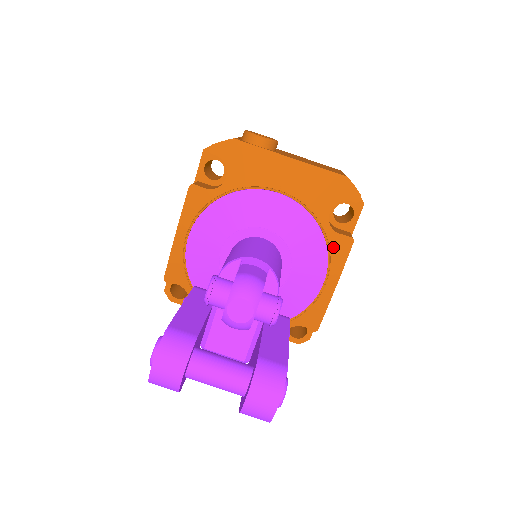
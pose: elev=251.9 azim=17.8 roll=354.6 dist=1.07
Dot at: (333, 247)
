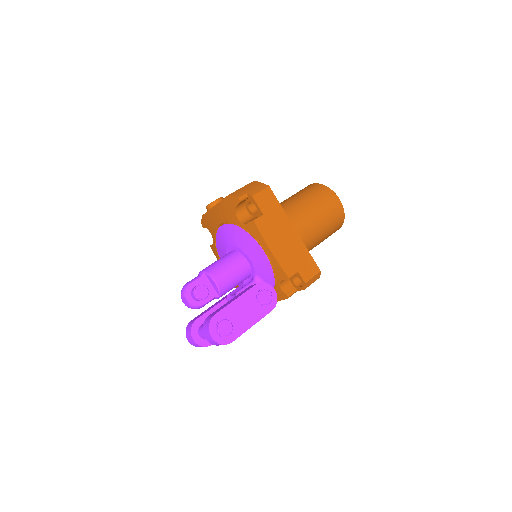
Dot at: (251, 232)
